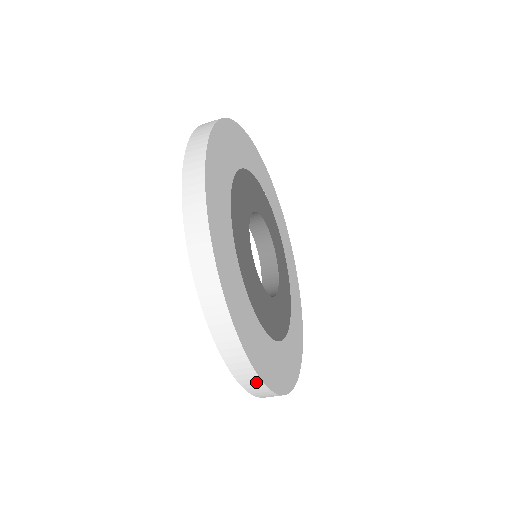
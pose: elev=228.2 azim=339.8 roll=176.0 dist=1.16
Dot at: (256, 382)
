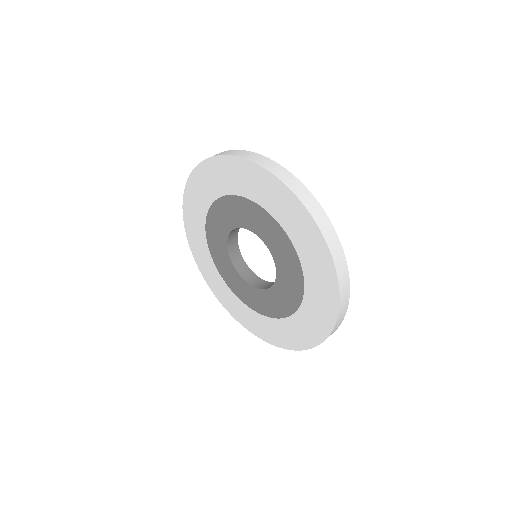
Dot at: (346, 280)
